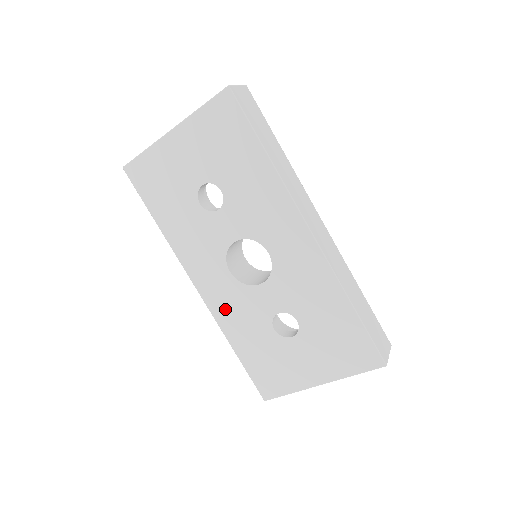
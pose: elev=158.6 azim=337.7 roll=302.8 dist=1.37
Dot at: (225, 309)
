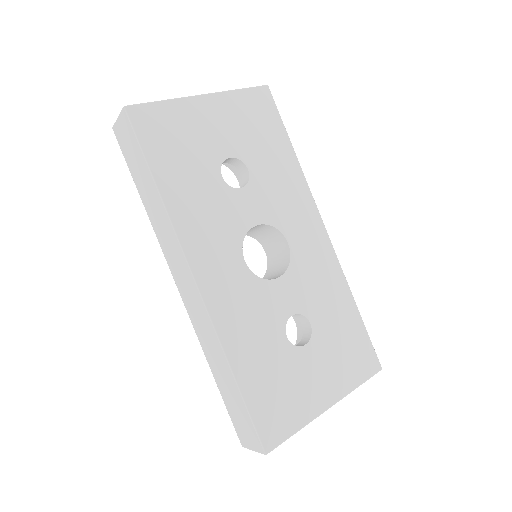
Dot at: (231, 311)
